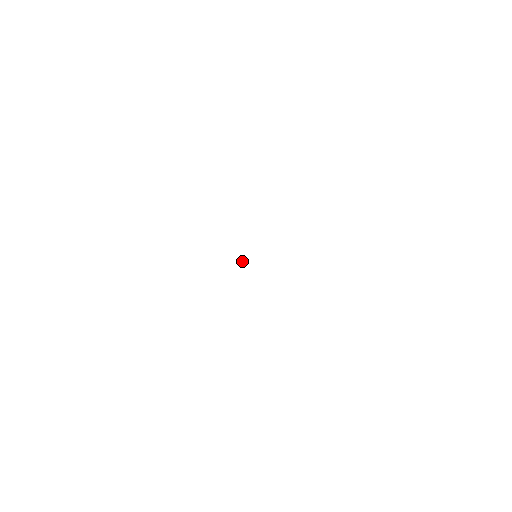
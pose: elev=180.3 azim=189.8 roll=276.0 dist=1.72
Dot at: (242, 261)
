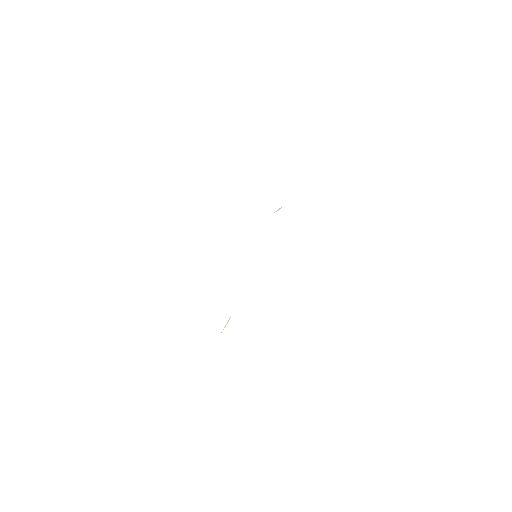
Dot at: (277, 210)
